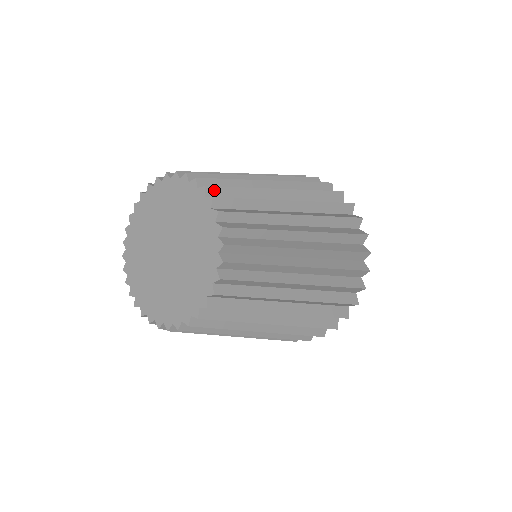
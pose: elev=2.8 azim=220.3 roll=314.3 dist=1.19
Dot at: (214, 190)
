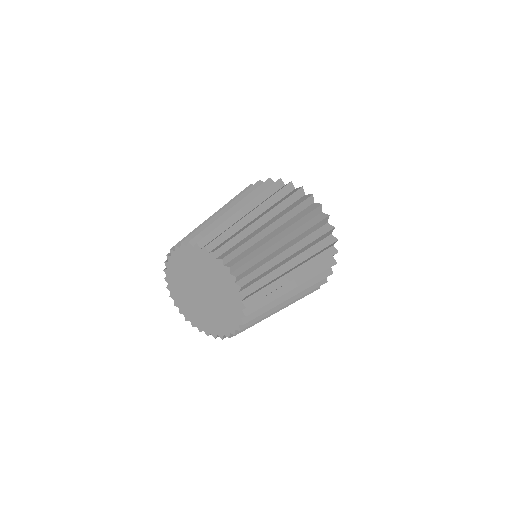
Dot at: (249, 295)
